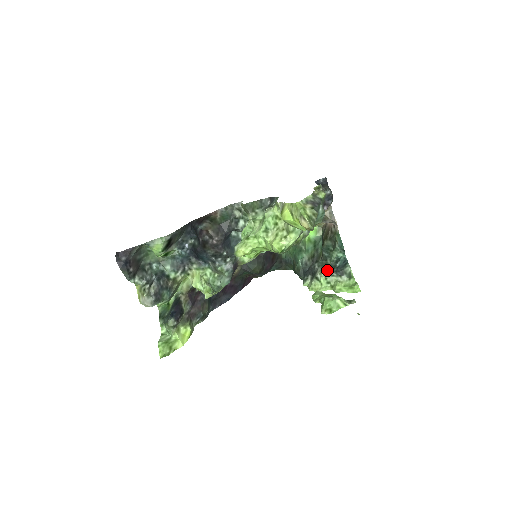
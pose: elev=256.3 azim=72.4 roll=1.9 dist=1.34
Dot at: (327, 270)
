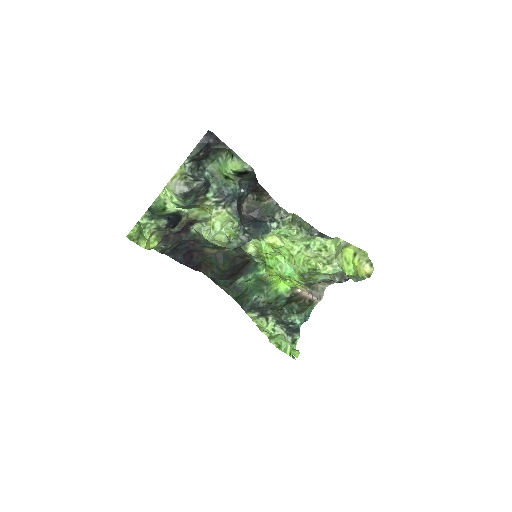
Dot at: (279, 321)
